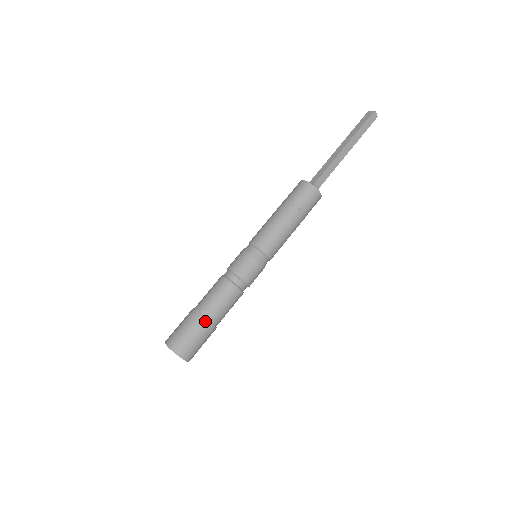
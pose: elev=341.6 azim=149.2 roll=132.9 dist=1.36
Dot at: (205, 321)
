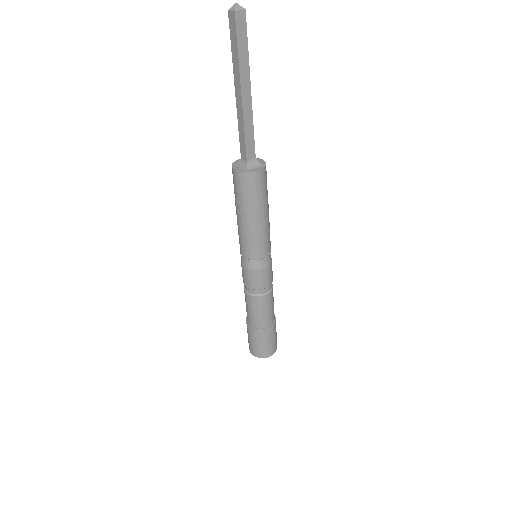
Dot at: (263, 331)
